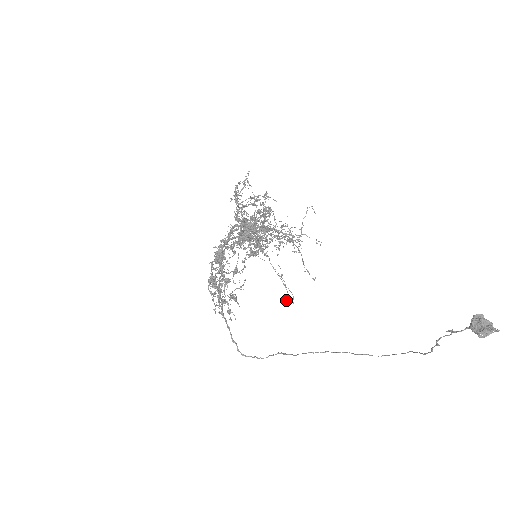
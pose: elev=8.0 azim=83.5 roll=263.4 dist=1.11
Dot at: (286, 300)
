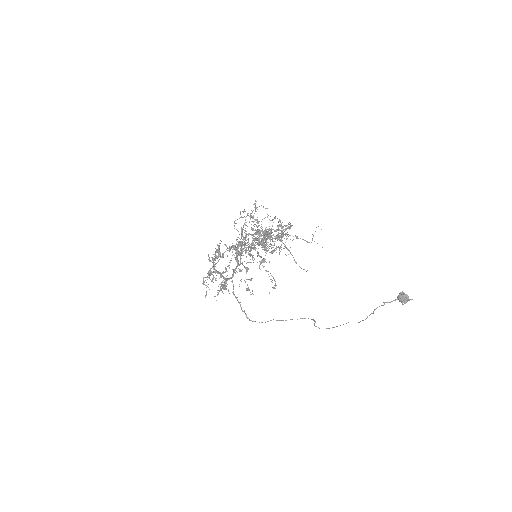
Dot at: occluded
